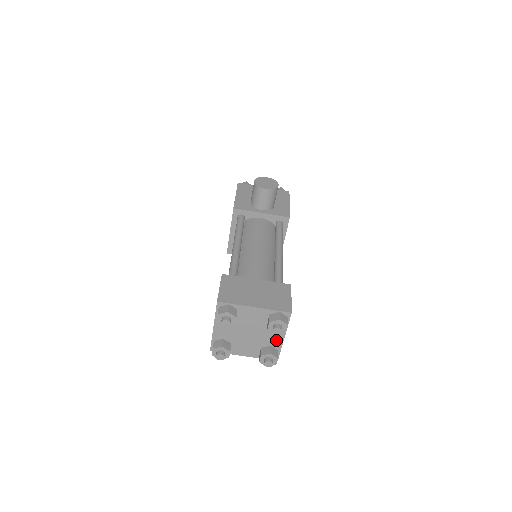
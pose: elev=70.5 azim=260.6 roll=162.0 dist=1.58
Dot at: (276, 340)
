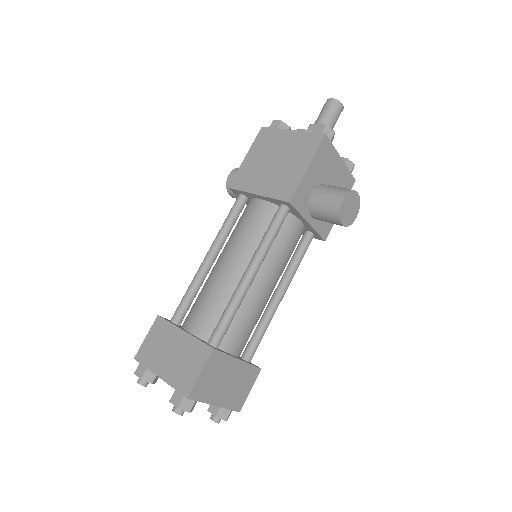
Dot at: occluded
